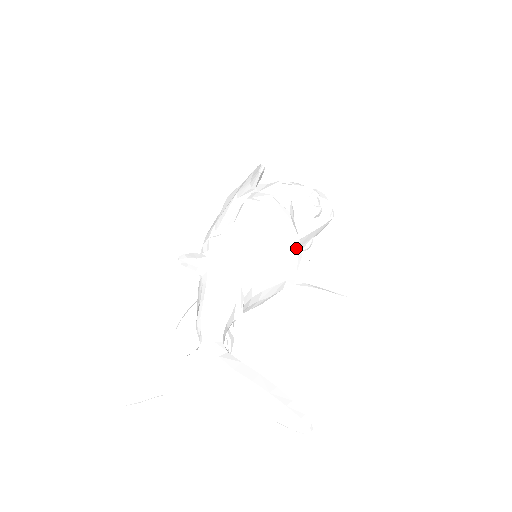
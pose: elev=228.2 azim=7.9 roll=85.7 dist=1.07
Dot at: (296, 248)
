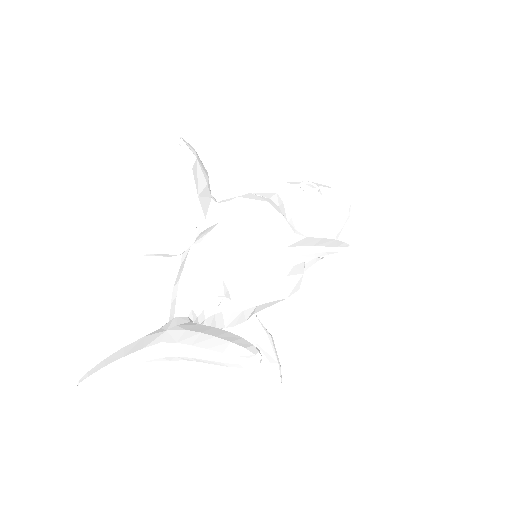
Dot at: (281, 226)
